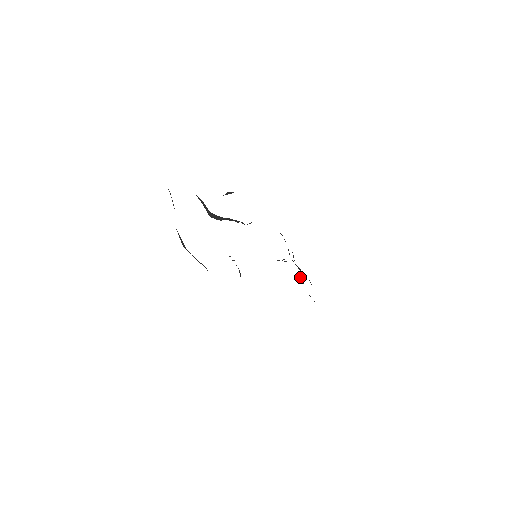
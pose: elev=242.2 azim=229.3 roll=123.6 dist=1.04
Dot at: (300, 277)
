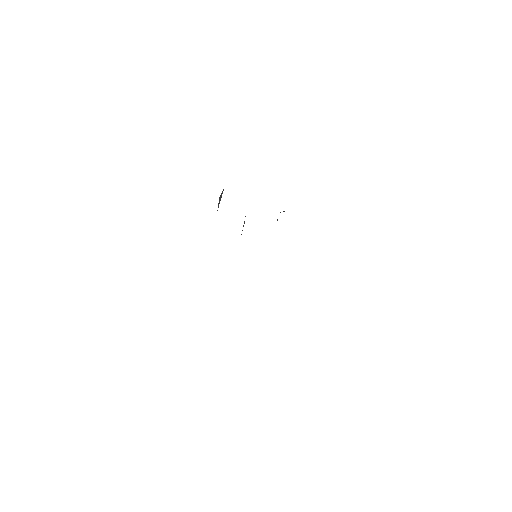
Dot at: occluded
